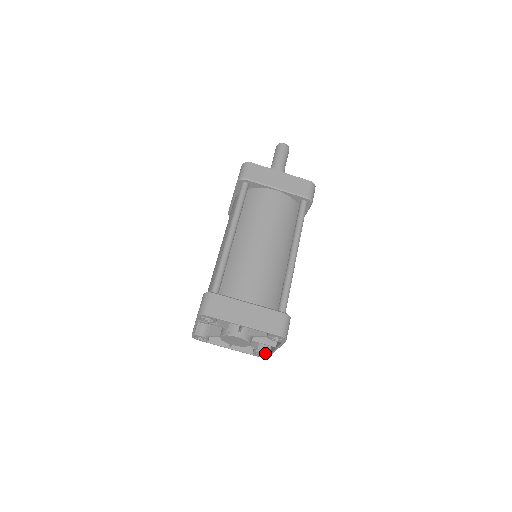
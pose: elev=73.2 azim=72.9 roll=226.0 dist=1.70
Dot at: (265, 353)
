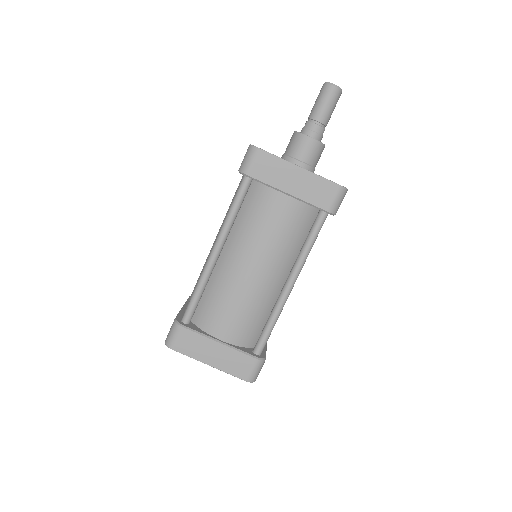
Dot at: occluded
